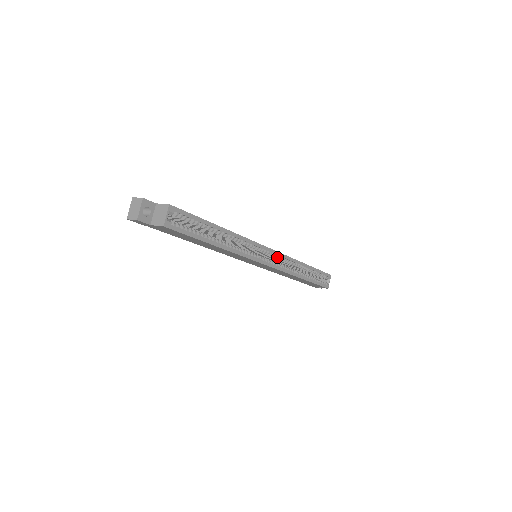
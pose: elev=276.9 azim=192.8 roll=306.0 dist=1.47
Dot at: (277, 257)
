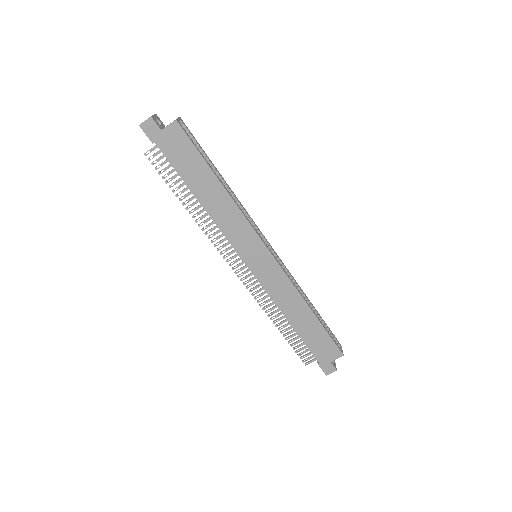
Dot at: occluded
